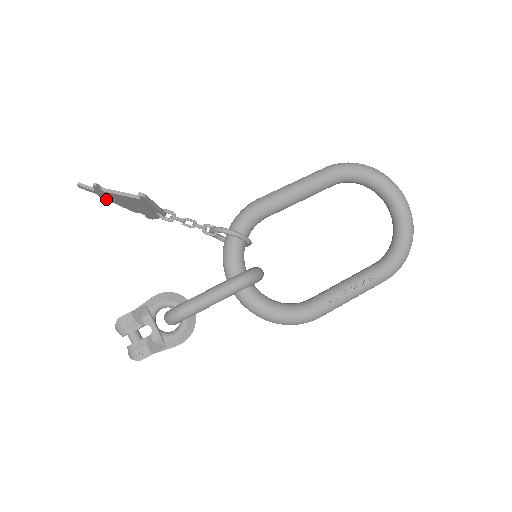
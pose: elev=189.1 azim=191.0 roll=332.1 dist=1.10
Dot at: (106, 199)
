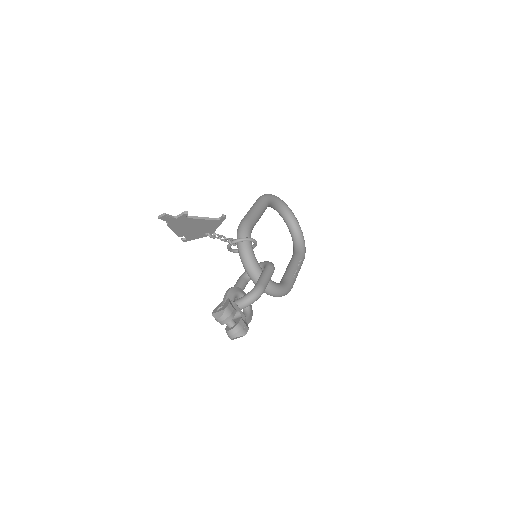
Dot at: (170, 227)
